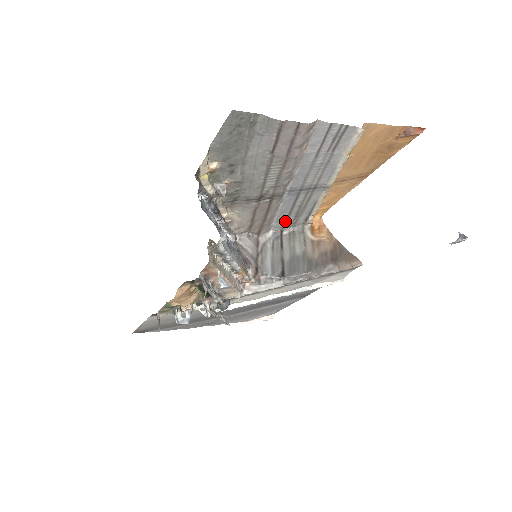
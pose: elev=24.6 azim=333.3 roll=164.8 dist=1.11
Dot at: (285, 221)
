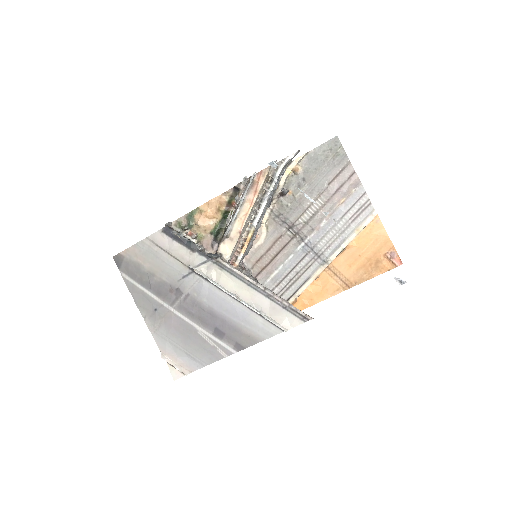
Dot at: (276, 286)
